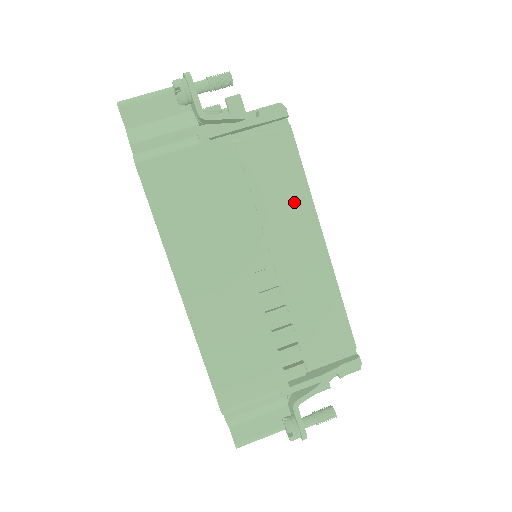
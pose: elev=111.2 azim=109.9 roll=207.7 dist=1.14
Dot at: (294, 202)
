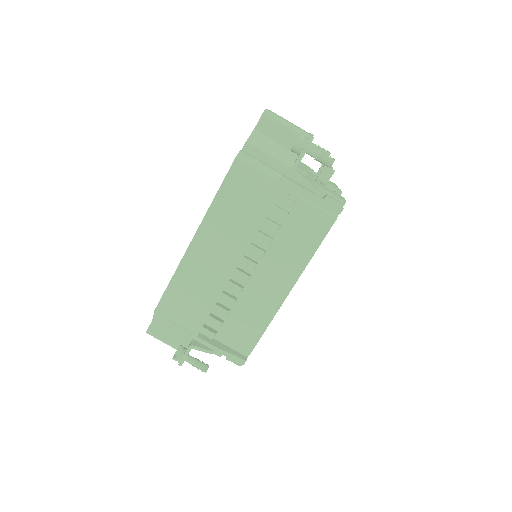
Dot at: (296, 257)
